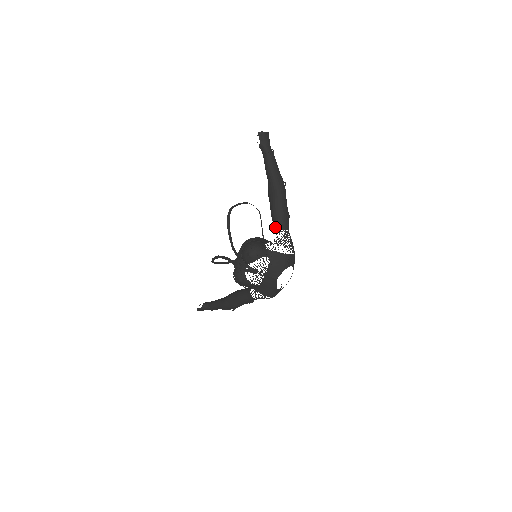
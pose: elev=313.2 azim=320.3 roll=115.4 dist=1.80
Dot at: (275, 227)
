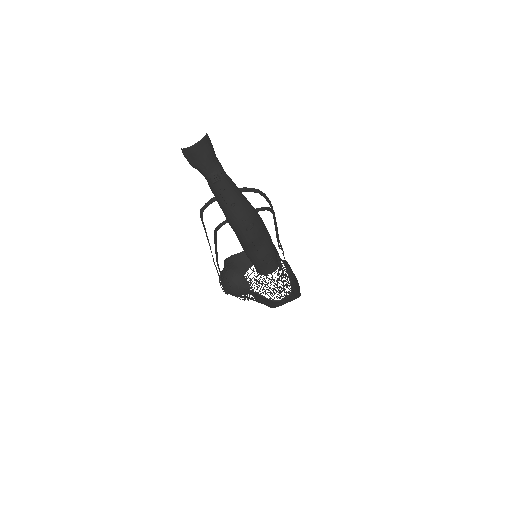
Dot at: (254, 266)
